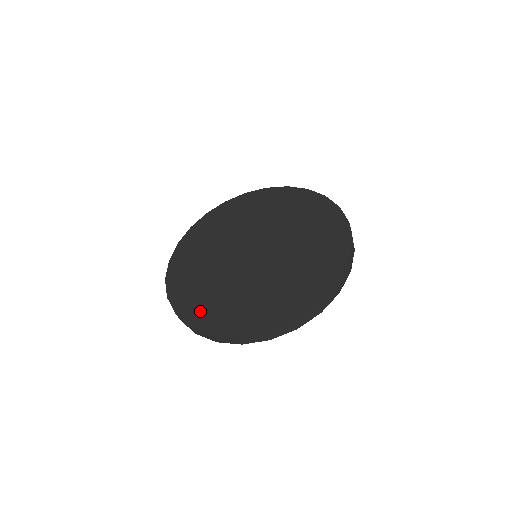
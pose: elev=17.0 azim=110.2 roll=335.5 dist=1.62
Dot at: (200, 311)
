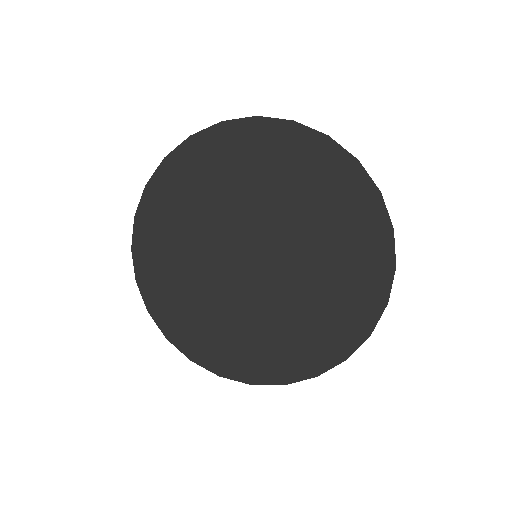
Dot at: (197, 341)
